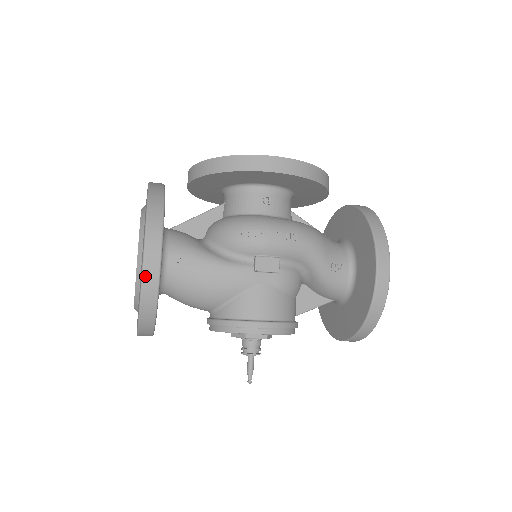
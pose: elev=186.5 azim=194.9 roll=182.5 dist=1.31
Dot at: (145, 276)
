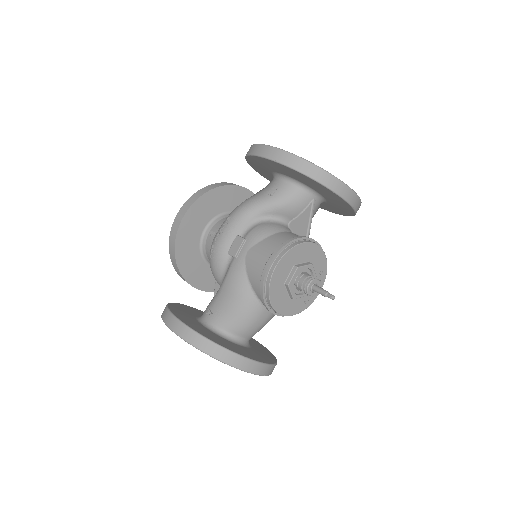
Dot at: (183, 337)
